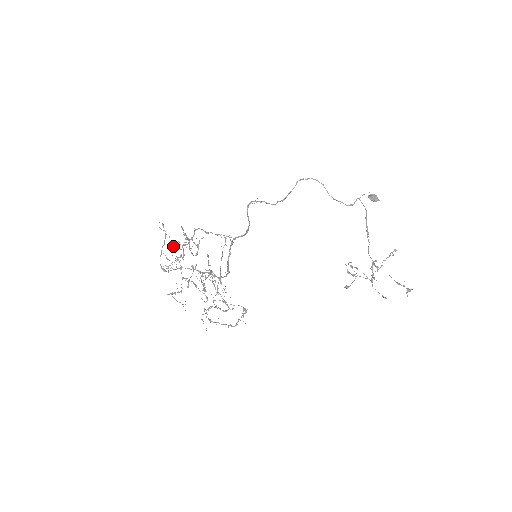
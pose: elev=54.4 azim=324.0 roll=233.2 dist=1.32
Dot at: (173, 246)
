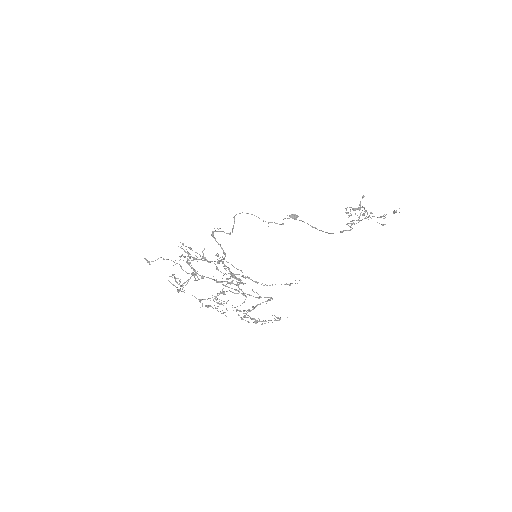
Dot at: (188, 252)
